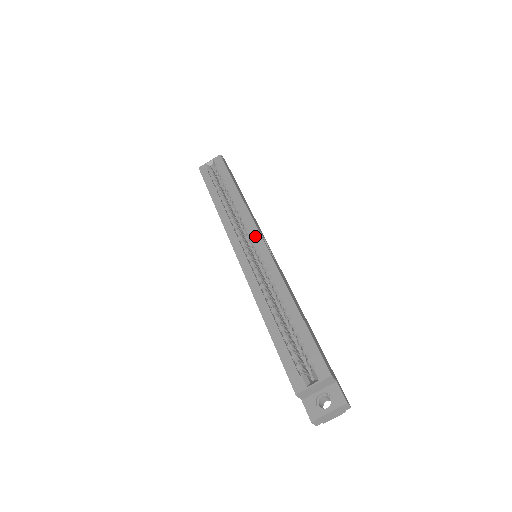
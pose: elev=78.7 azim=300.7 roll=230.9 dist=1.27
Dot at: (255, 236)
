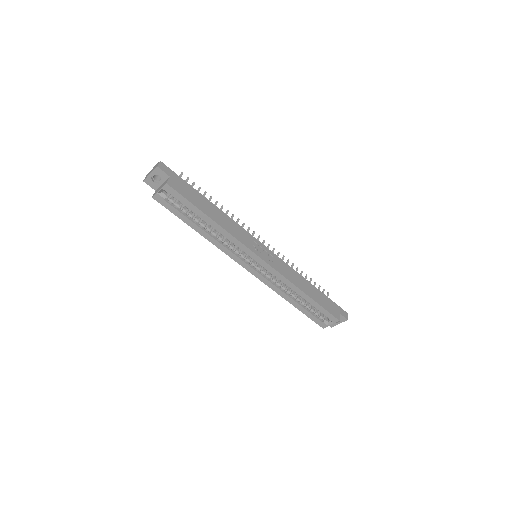
Dot at: (254, 258)
